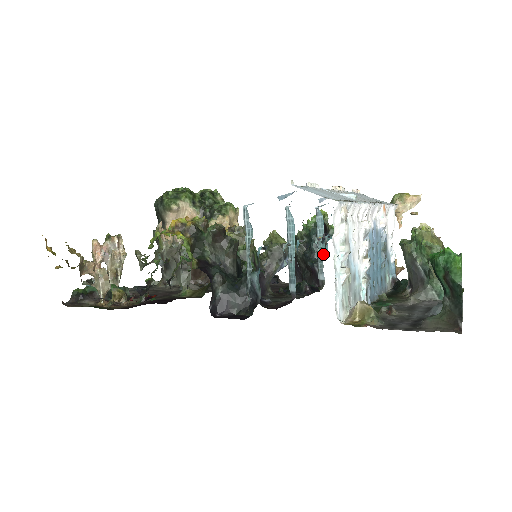
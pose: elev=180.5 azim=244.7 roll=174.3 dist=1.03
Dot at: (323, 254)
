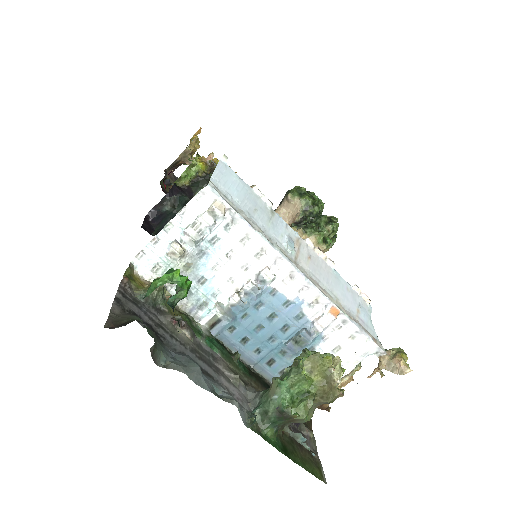
Dot at: occluded
